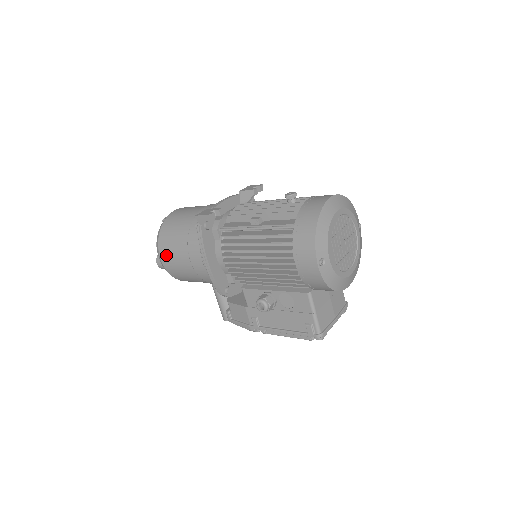
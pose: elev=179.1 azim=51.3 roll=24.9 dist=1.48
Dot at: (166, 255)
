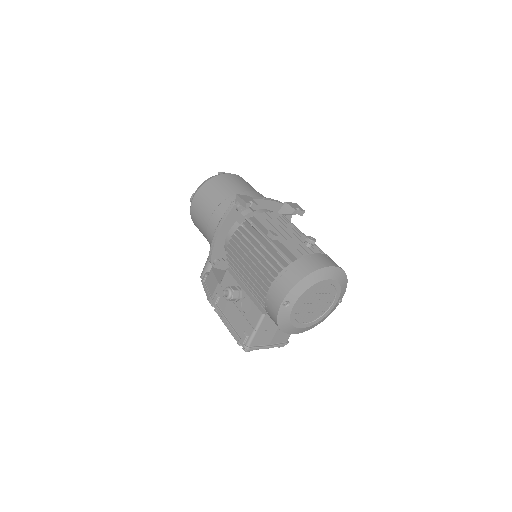
Dot at: (198, 200)
